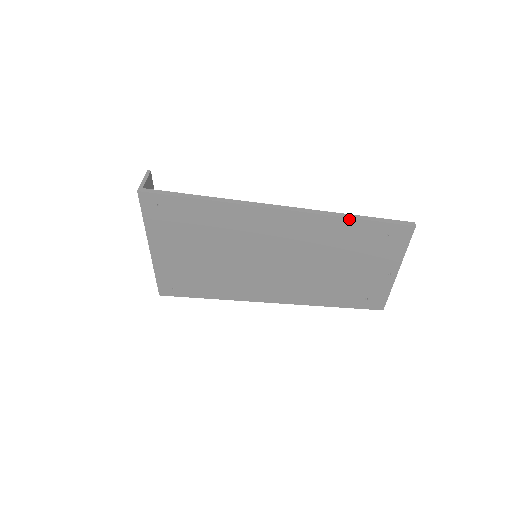
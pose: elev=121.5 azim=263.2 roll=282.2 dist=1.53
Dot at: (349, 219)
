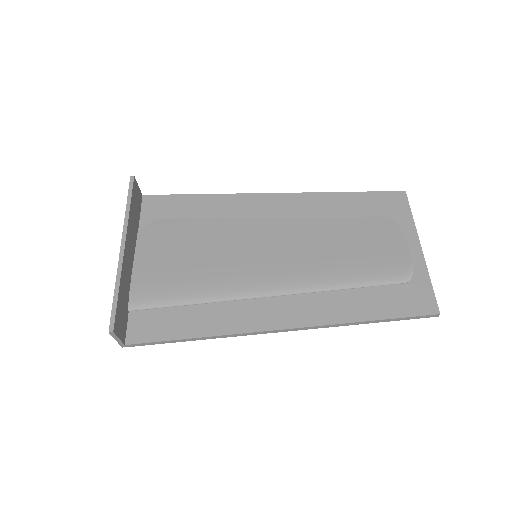
Dot at: (364, 322)
